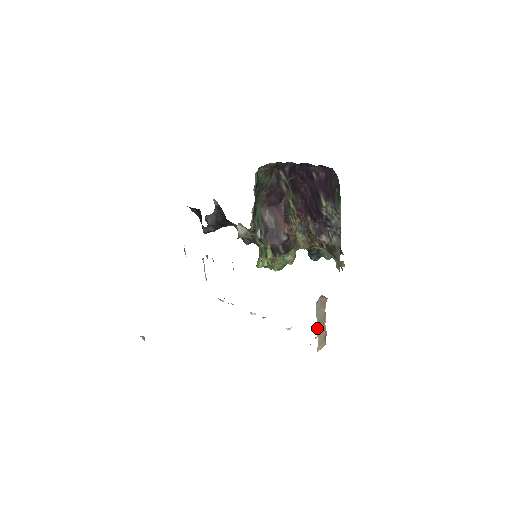
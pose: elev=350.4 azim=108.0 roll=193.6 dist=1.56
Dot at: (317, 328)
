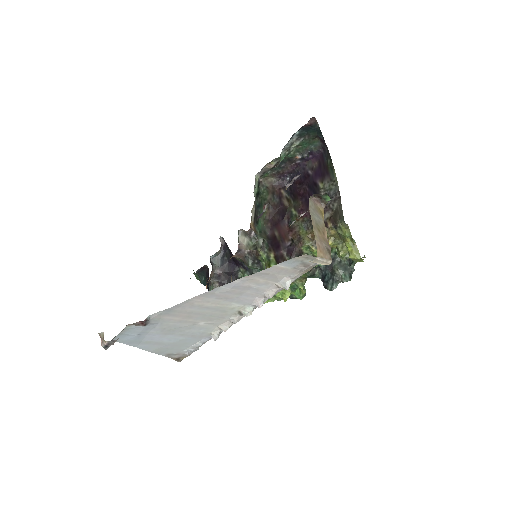
Dot at: (313, 228)
